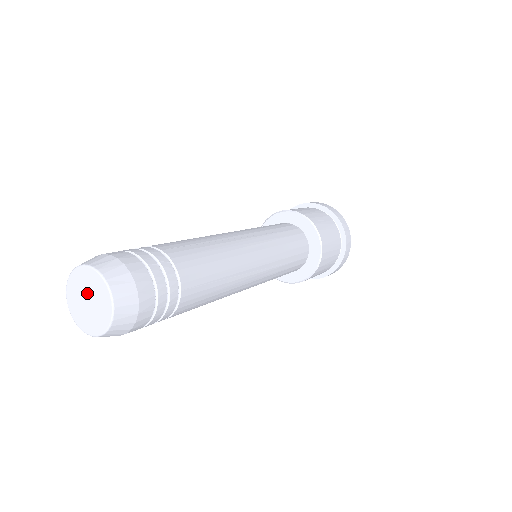
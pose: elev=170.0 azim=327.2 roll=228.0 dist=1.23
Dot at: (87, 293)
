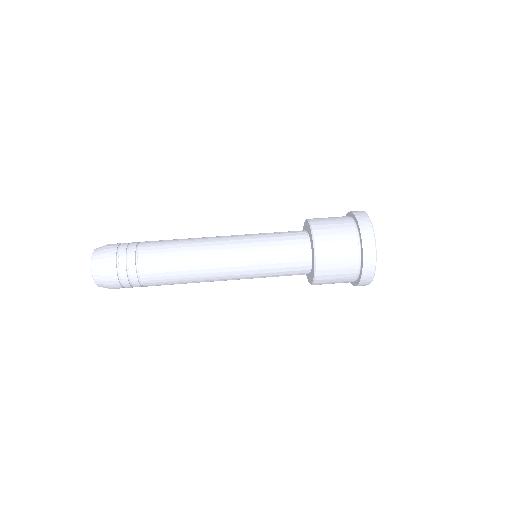
Dot at: occluded
